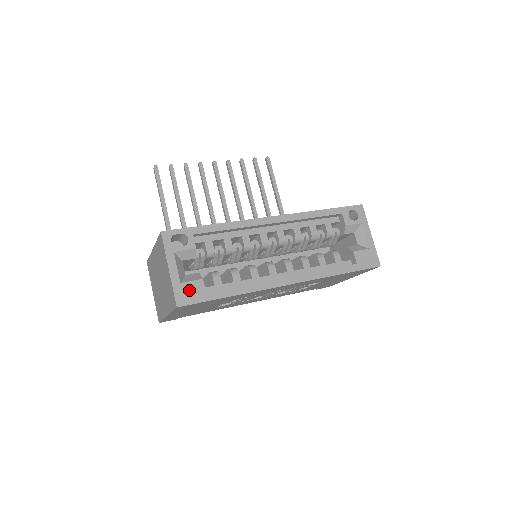
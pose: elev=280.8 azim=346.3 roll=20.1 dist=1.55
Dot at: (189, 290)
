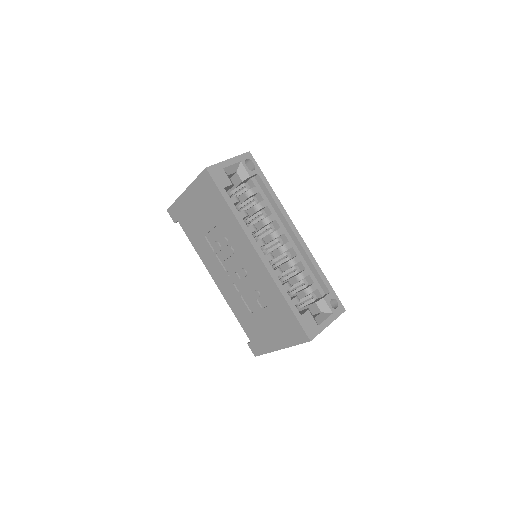
Dot at: (221, 175)
